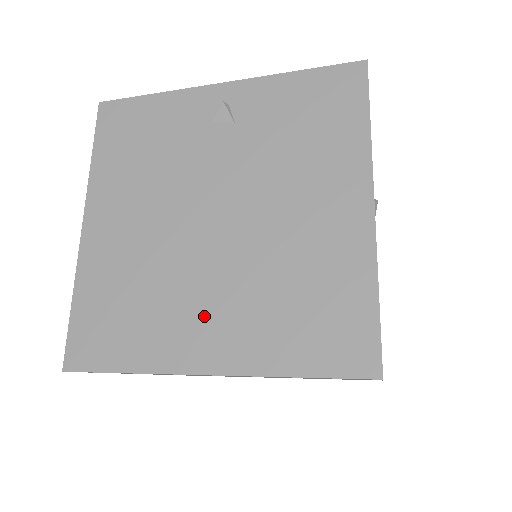
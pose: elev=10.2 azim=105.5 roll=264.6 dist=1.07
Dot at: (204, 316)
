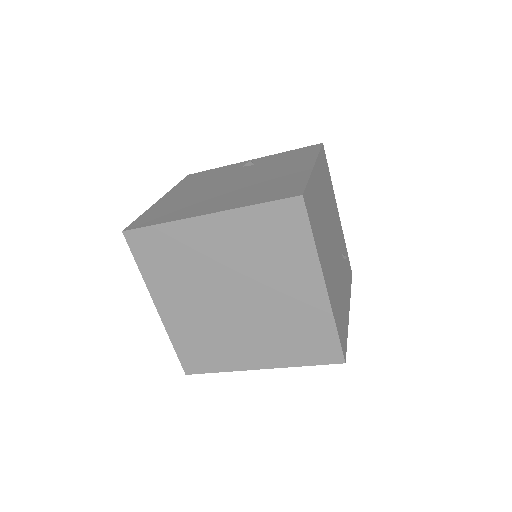
Dot at: (213, 203)
